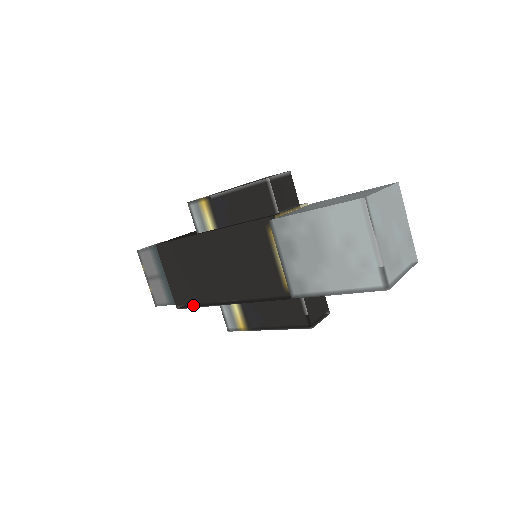
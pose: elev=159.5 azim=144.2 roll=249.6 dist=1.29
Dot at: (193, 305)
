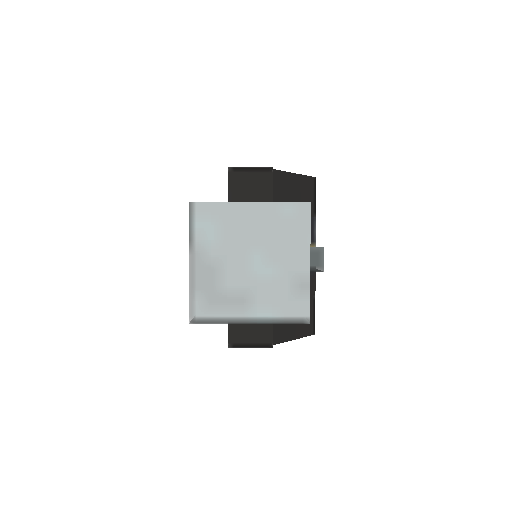
Dot at: occluded
